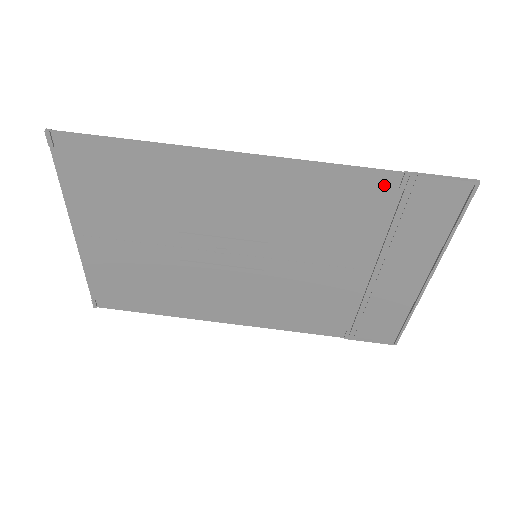
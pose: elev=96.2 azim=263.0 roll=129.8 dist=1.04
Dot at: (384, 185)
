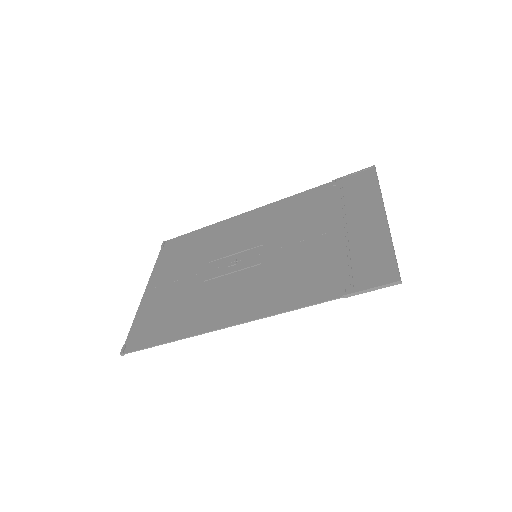
Dot at: (330, 291)
